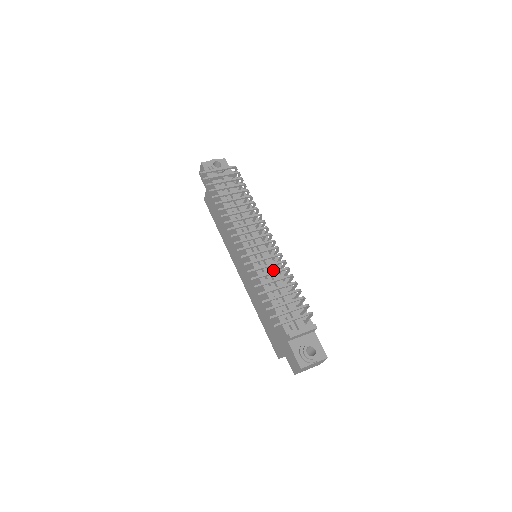
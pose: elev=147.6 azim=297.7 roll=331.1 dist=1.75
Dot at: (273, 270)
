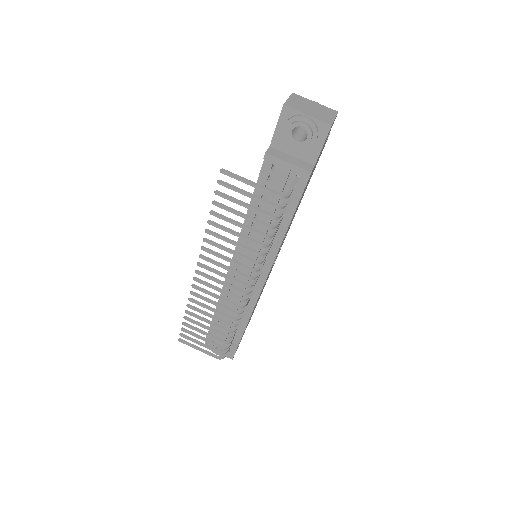
Dot at: occluded
